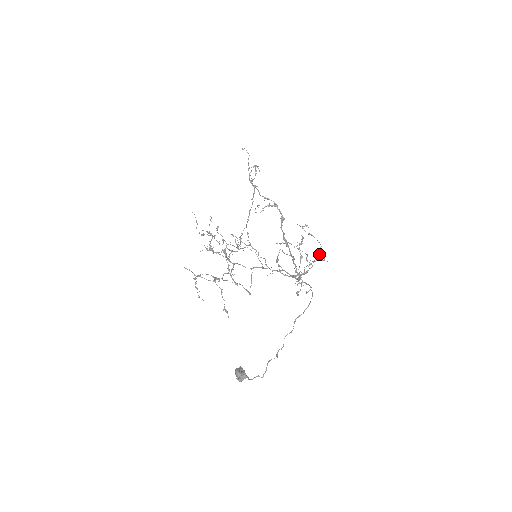
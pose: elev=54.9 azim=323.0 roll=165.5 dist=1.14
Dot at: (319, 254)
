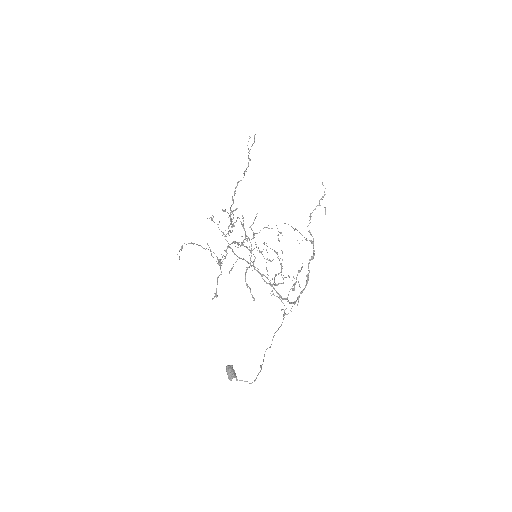
Dot at: occluded
